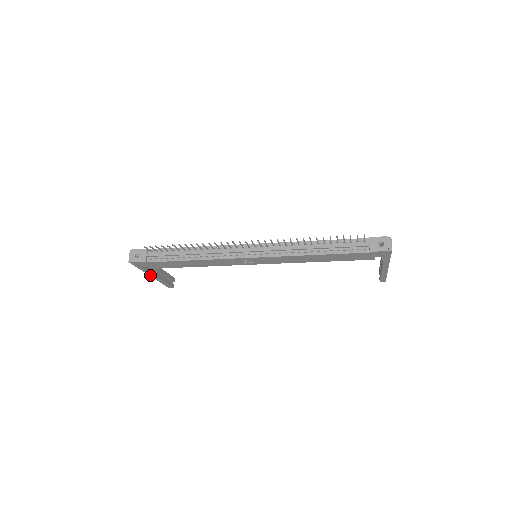
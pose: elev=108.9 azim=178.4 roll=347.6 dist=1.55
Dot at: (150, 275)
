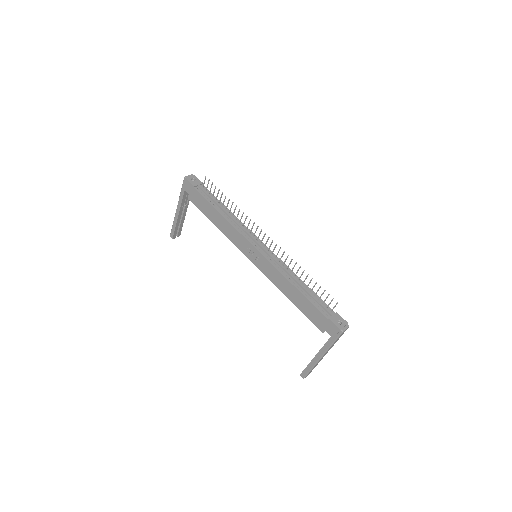
Dot at: (178, 206)
